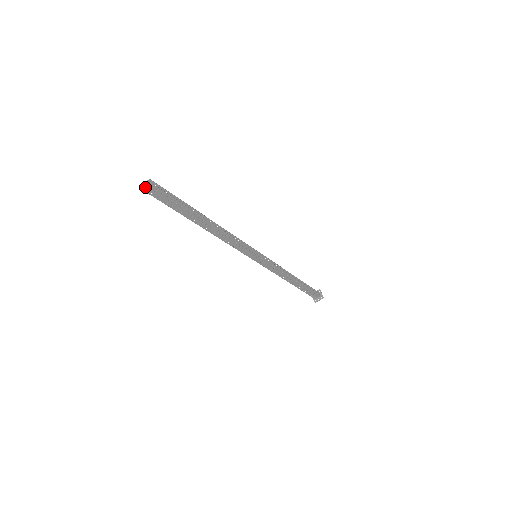
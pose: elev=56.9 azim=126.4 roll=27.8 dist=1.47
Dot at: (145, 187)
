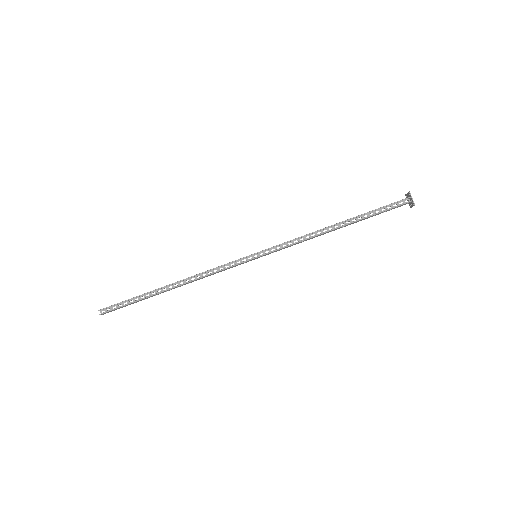
Dot at: (102, 314)
